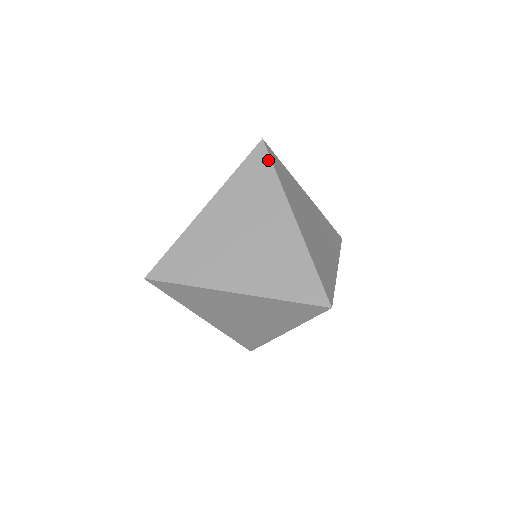
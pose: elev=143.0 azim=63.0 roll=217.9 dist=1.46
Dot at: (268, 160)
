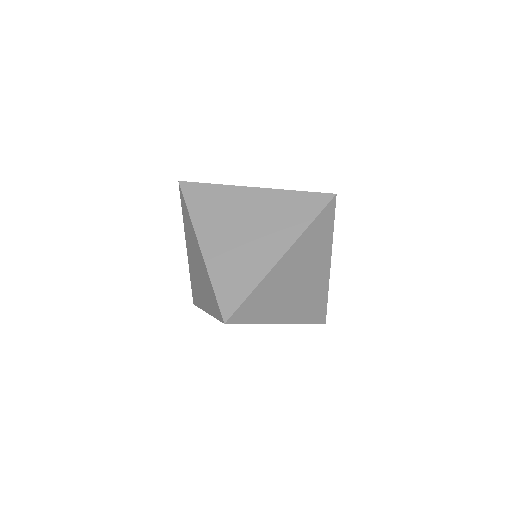
Dot at: occluded
